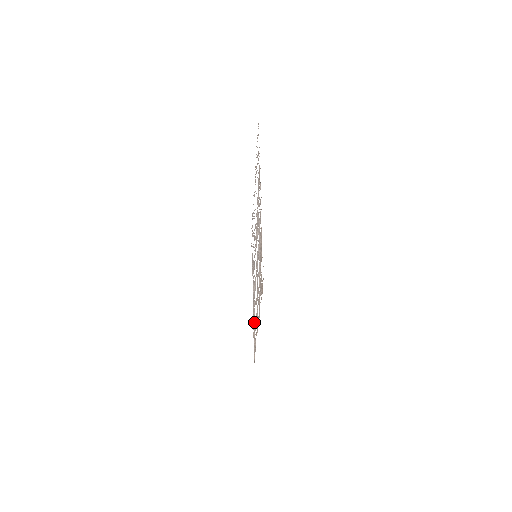
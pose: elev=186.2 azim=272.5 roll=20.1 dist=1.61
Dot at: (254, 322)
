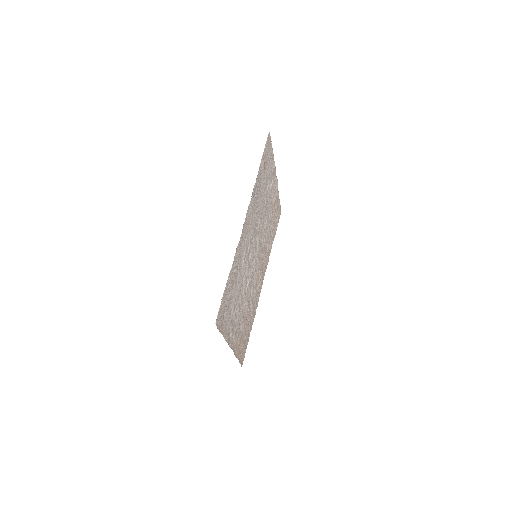
Dot at: (269, 237)
